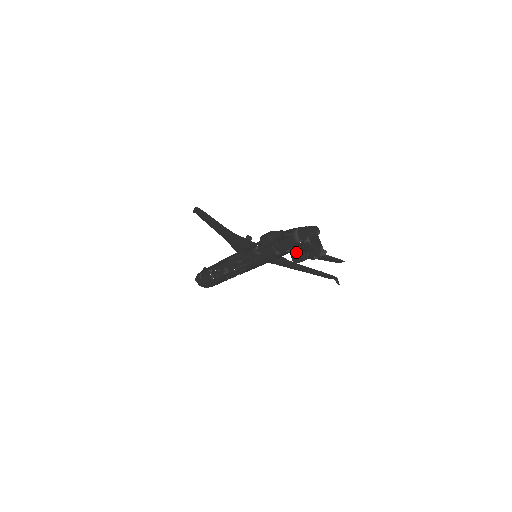
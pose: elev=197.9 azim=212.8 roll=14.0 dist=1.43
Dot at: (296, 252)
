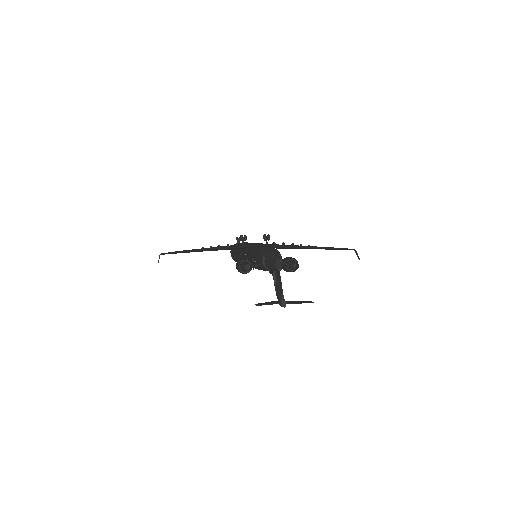
Dot at: occluded
